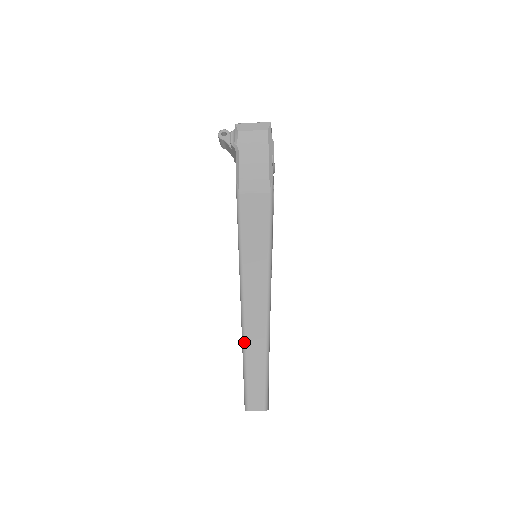
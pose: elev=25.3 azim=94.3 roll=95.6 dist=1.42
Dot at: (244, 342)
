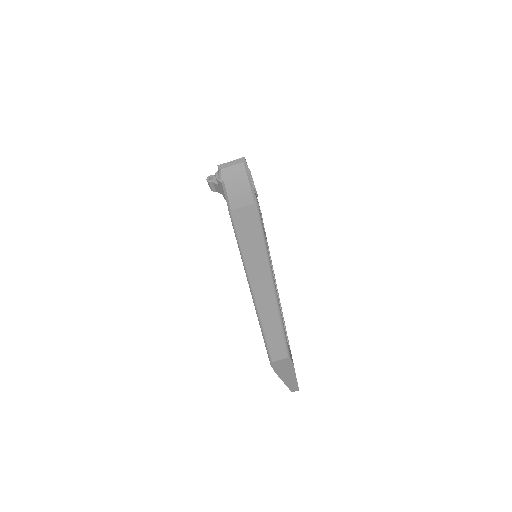
Dot at: (258, 311)
